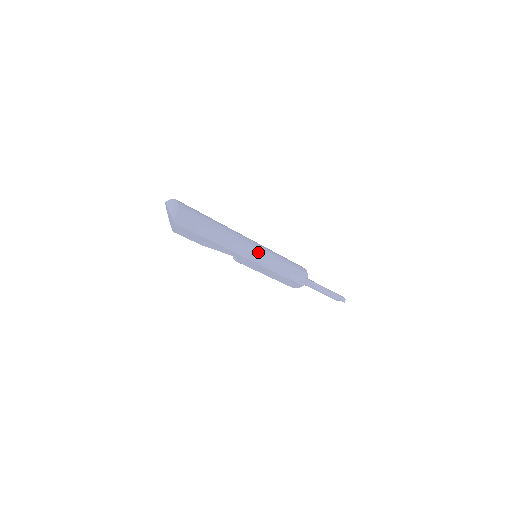
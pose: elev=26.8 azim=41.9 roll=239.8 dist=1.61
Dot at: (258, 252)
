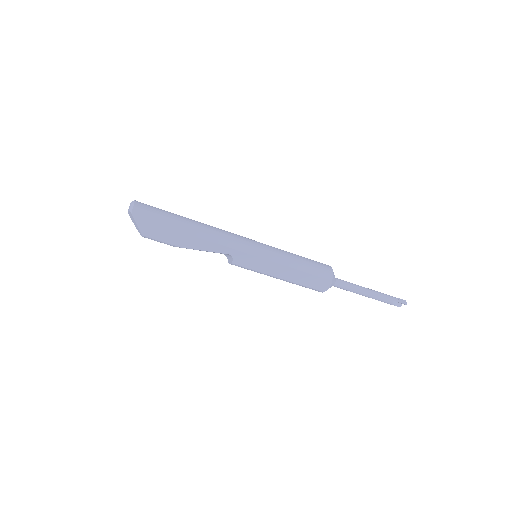
Dot at: (251, 243)
